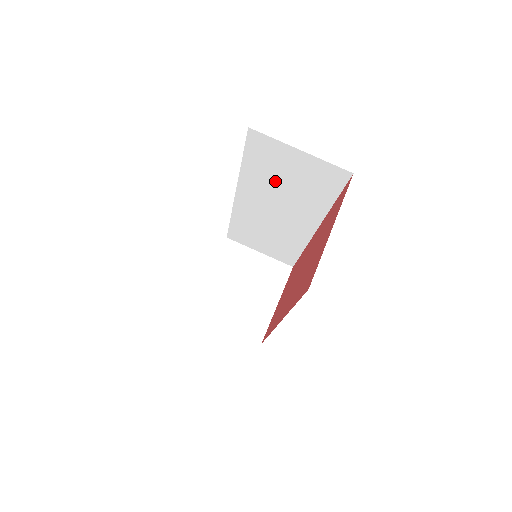
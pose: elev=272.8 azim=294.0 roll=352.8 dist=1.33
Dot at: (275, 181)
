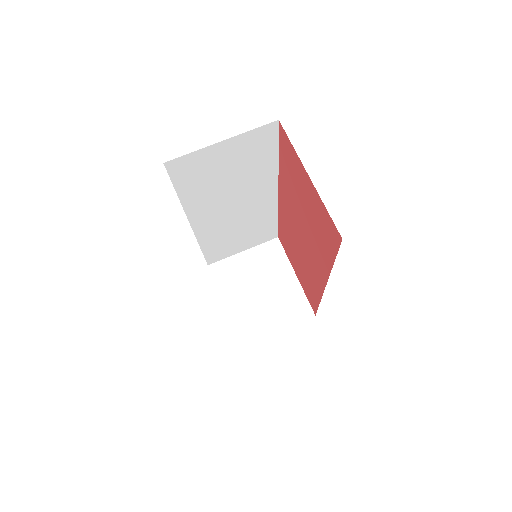
Dot at: (217, 185)
